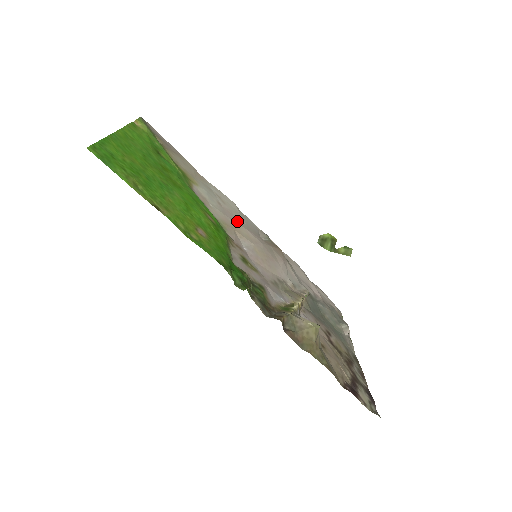
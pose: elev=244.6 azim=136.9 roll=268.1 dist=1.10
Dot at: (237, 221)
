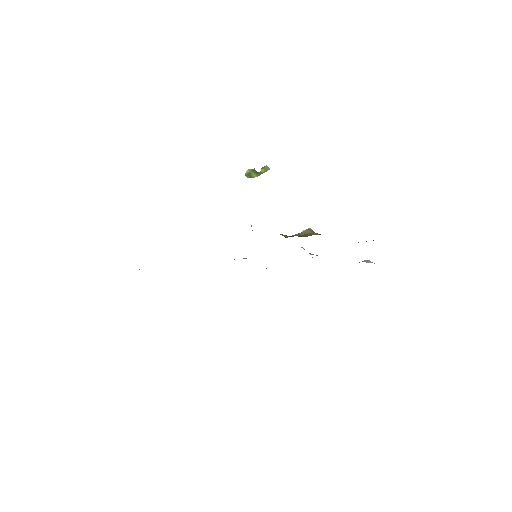
Dot at: occluded
